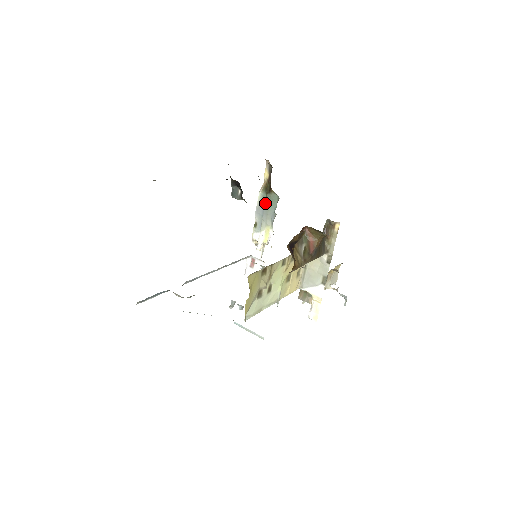
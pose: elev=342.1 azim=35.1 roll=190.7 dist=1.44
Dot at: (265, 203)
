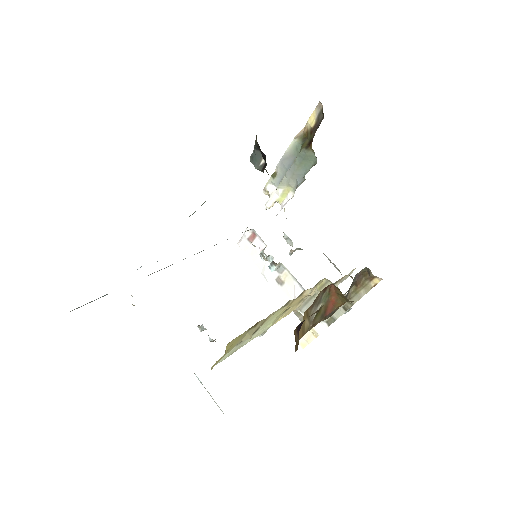
Dot at: (296, 158)
